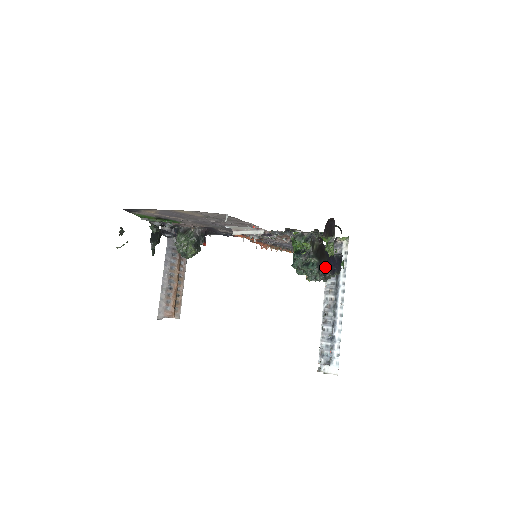
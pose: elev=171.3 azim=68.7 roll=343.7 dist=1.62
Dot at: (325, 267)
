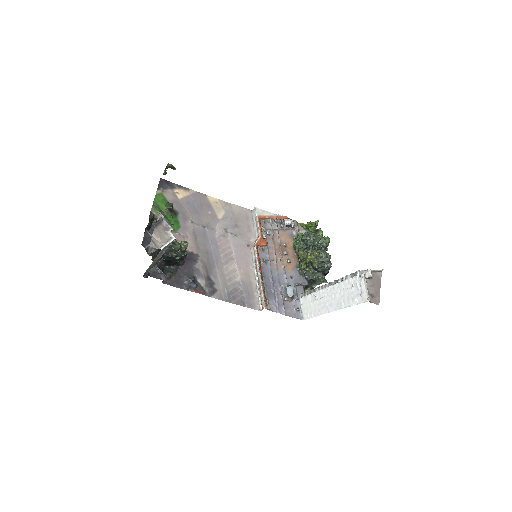
Dot at: occluded
